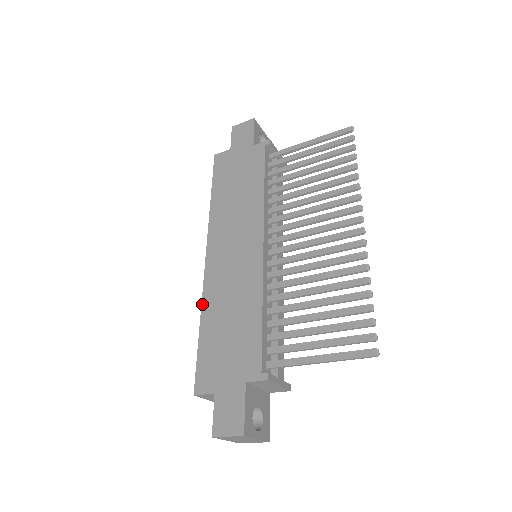
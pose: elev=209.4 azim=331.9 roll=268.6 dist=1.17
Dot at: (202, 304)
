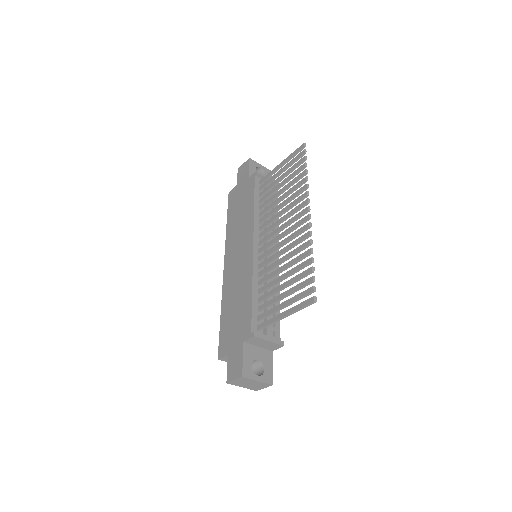
Dot at: (222, 298)
